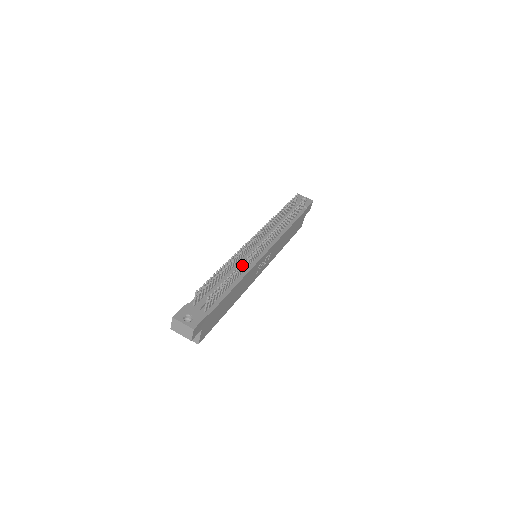
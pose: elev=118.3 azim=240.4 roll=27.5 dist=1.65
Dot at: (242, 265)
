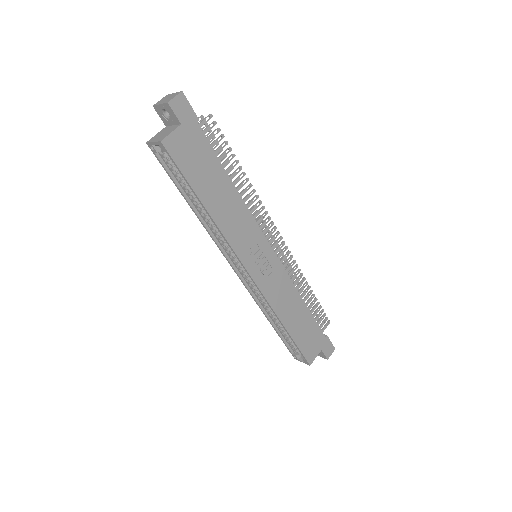
Dot at: (248, 189)
